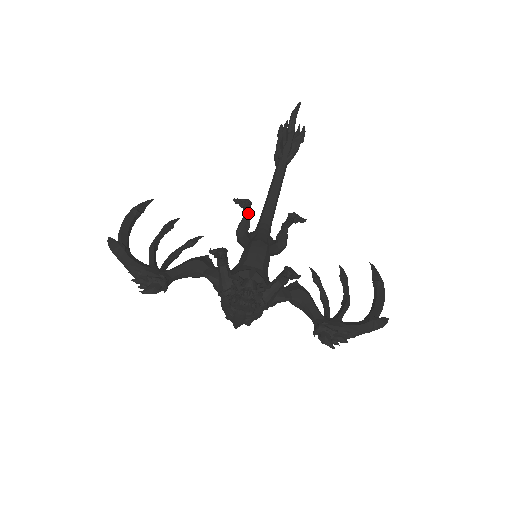
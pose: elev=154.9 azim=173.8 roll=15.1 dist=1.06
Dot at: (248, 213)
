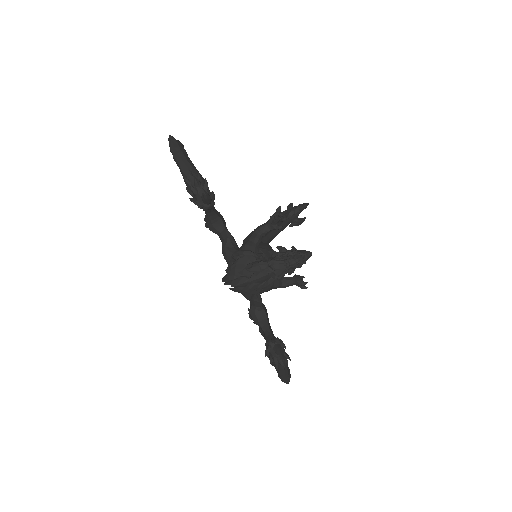
Dot at: occluded
